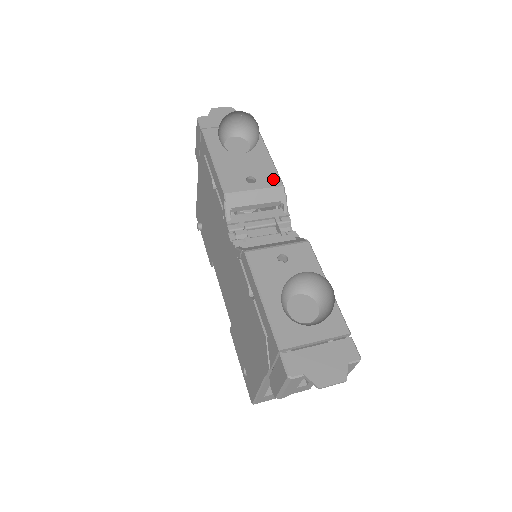
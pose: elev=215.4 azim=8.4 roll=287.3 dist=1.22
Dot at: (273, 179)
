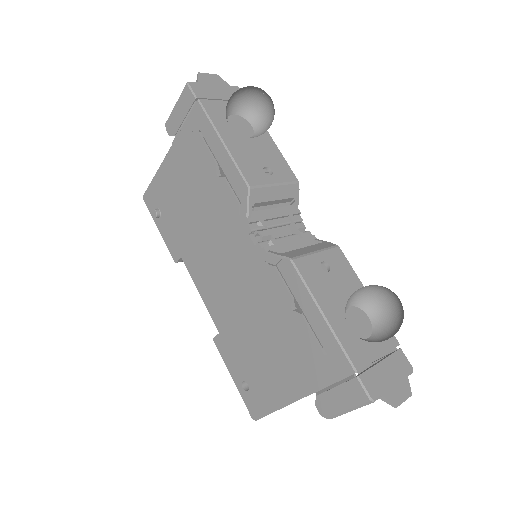
Dot at: (287, 172)
